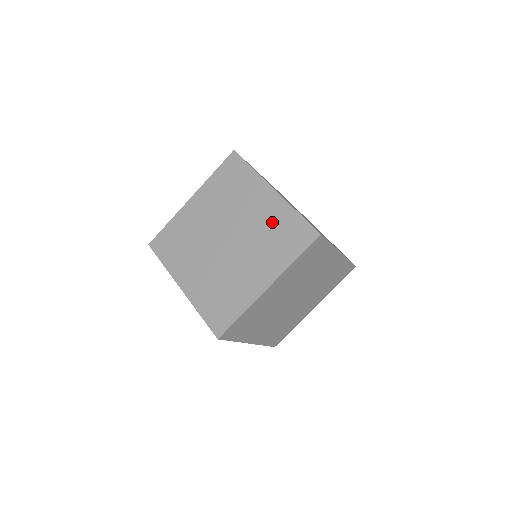
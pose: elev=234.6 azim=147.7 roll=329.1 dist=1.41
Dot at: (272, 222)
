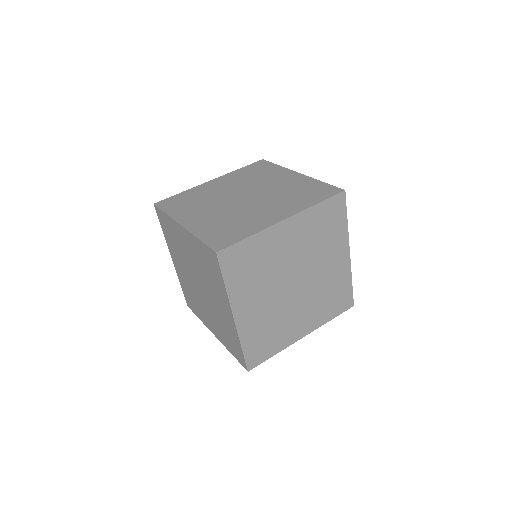
Dot at: (198, 257)
